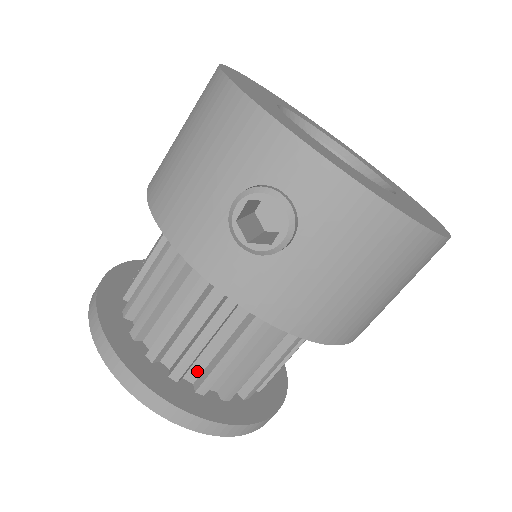
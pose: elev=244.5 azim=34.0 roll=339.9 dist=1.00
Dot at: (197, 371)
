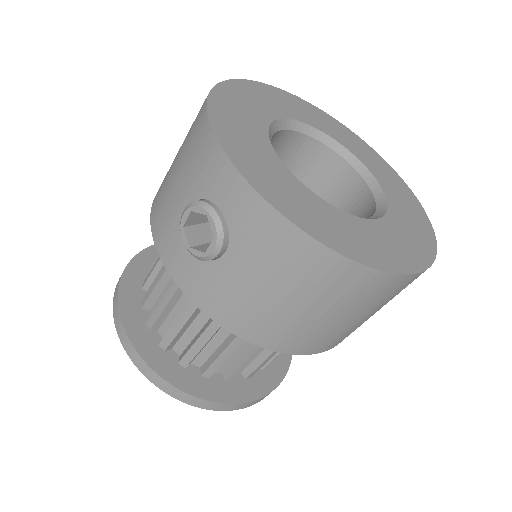
Dot at: (182, 346)
